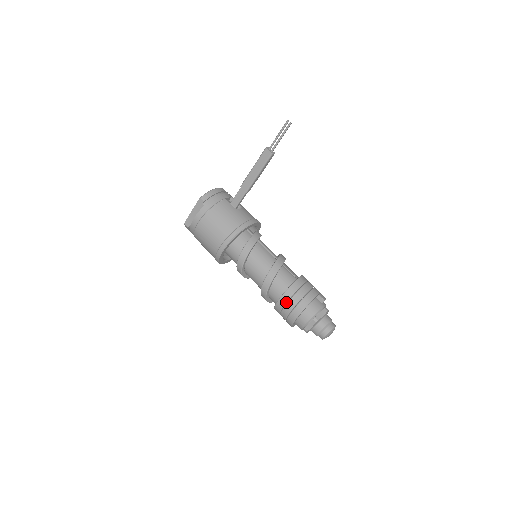
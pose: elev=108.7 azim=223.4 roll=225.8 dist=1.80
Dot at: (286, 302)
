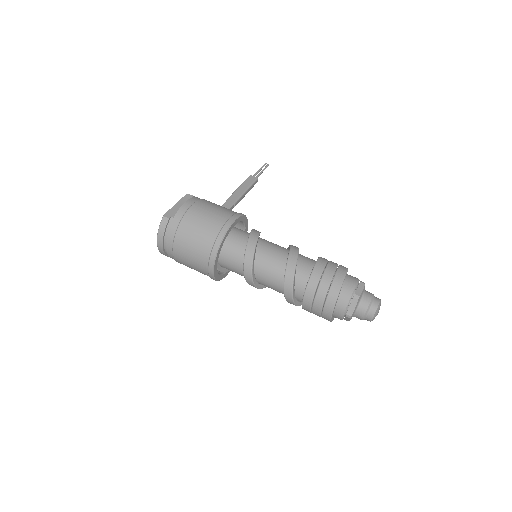
Dot at: (325, 264)
